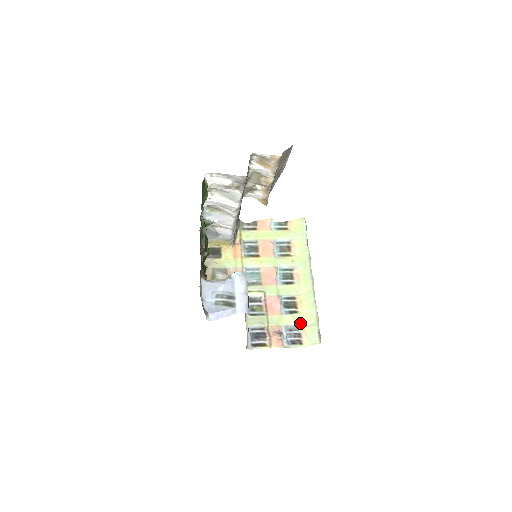
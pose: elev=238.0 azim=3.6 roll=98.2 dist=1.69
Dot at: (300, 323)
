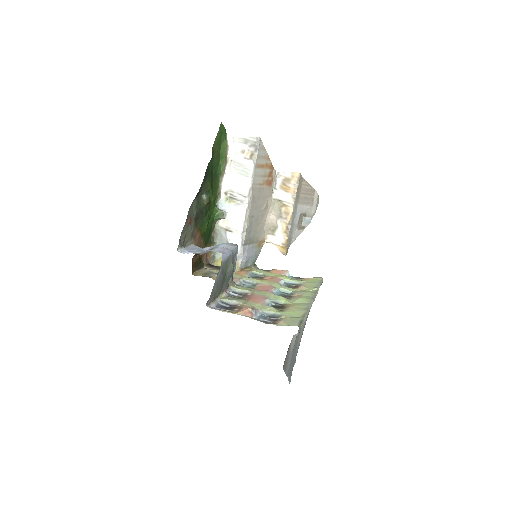
Dot at: (282, 314)
